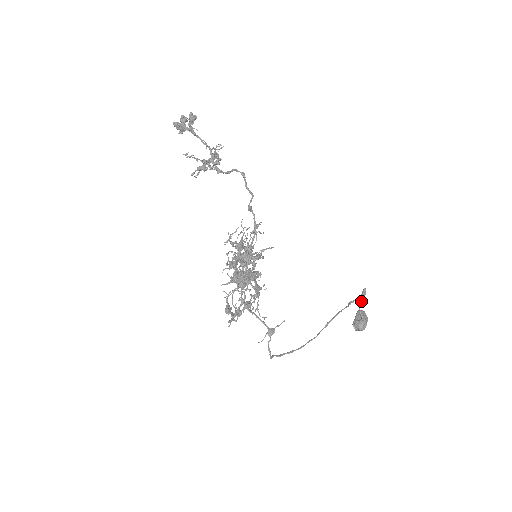
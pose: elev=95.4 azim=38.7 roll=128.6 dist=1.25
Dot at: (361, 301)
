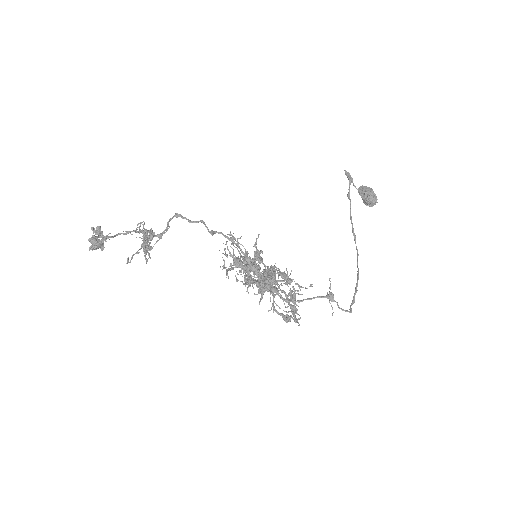
Dot at: (353, 184)
